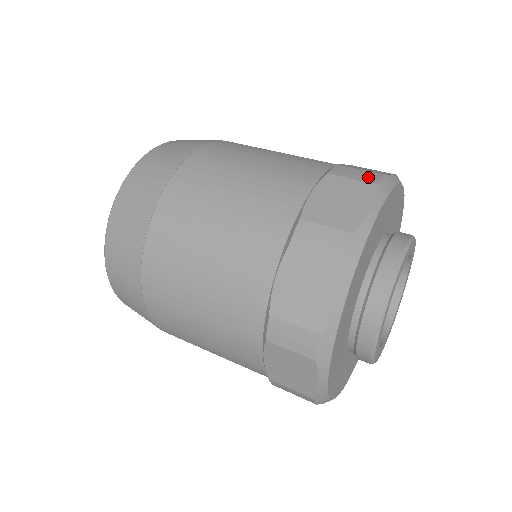
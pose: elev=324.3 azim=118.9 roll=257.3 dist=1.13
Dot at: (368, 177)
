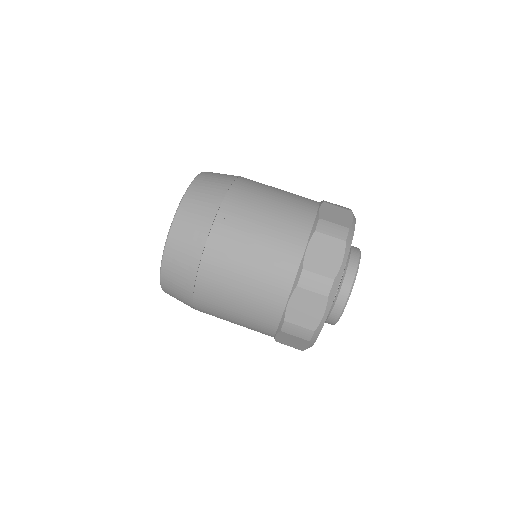
Dot at: (340, 234)
